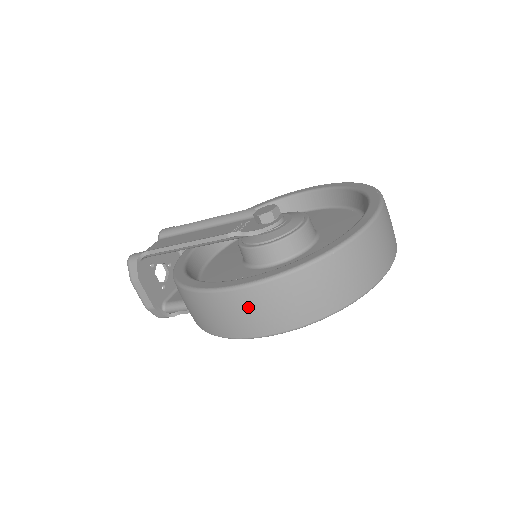
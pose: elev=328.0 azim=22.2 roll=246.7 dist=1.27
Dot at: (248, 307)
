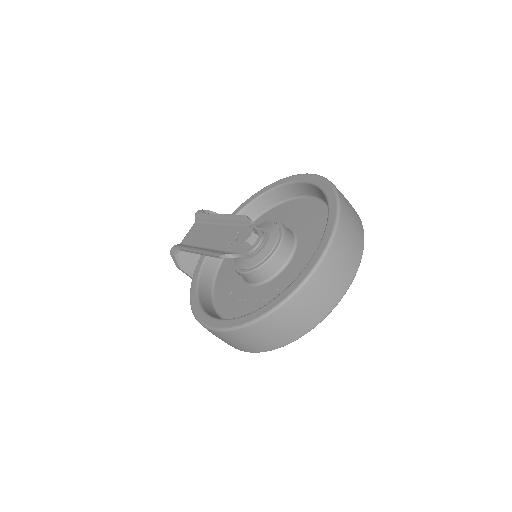
Dot at: (224, 339)
